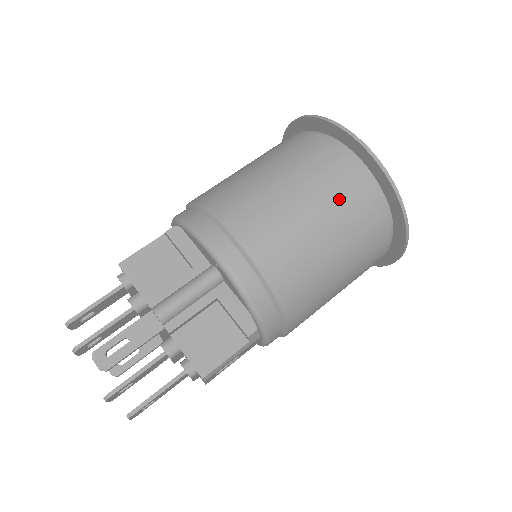
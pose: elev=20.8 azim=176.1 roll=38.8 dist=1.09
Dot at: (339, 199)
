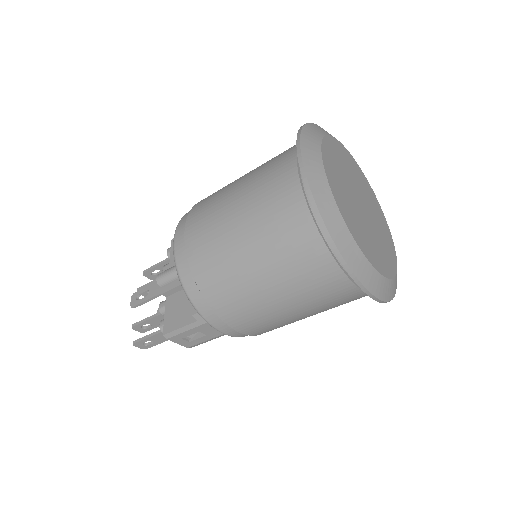
Dot at: (266, 207)
